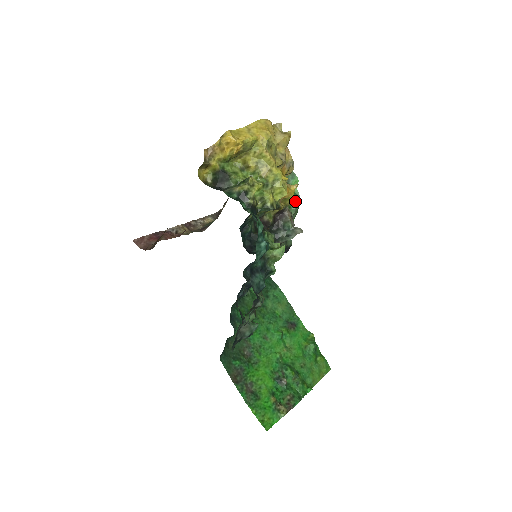
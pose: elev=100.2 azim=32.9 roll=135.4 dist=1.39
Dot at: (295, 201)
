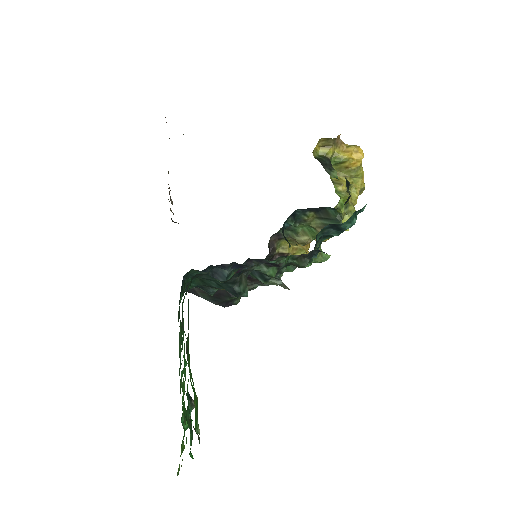
Dot at: occluded
